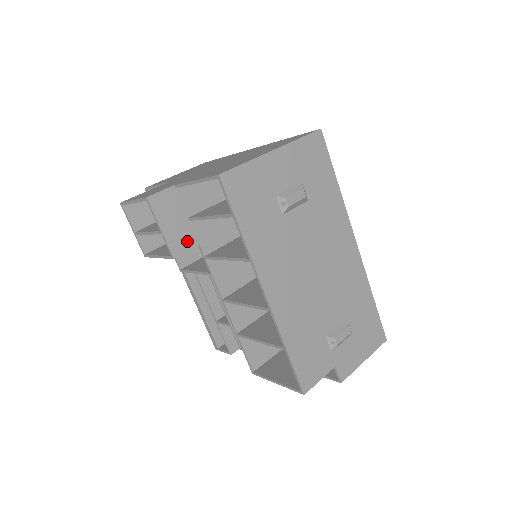
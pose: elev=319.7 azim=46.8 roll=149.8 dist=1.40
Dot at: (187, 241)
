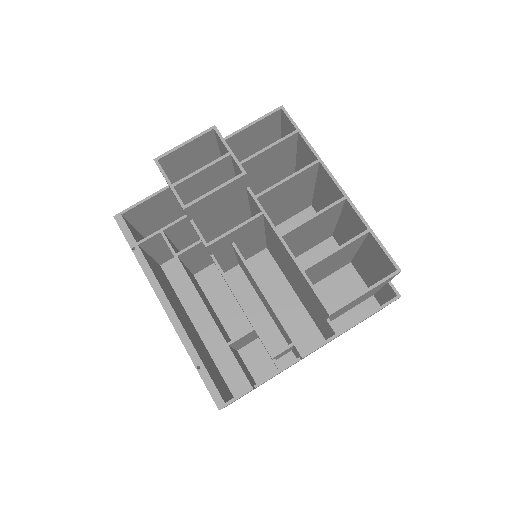
Dot at: occluded
